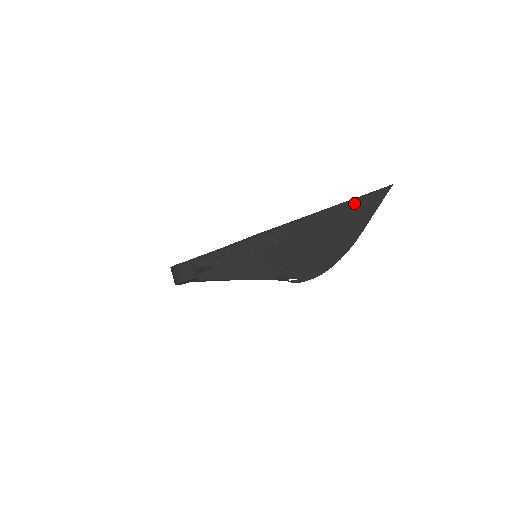
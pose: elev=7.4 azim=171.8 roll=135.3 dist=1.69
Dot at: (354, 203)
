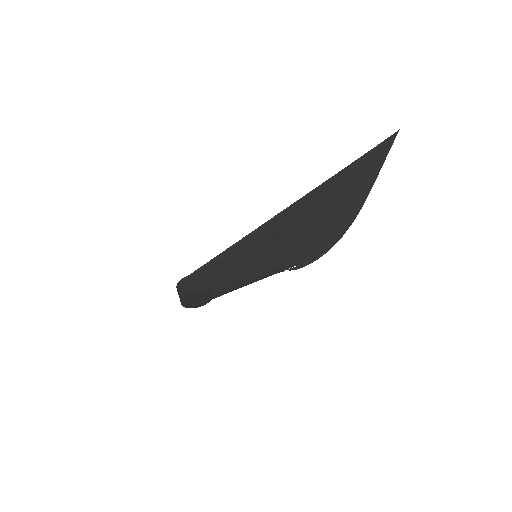
Dot at: (353, 166)
